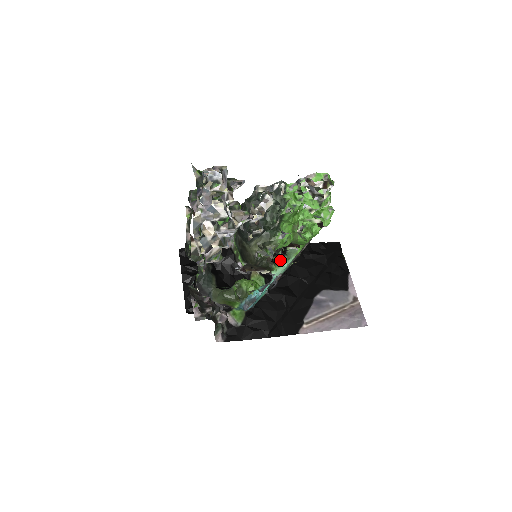
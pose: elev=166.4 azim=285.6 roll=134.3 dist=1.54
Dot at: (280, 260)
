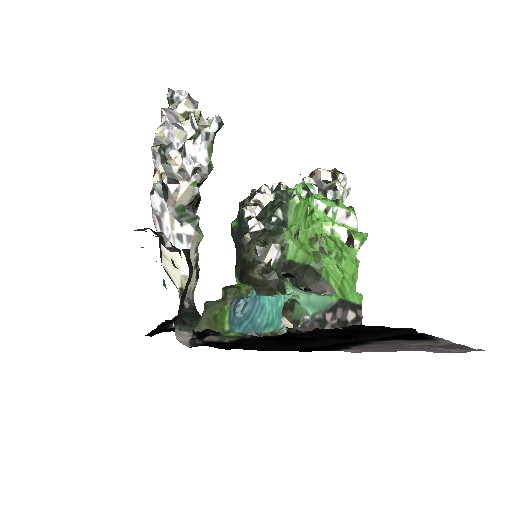
Dot at: occluded
